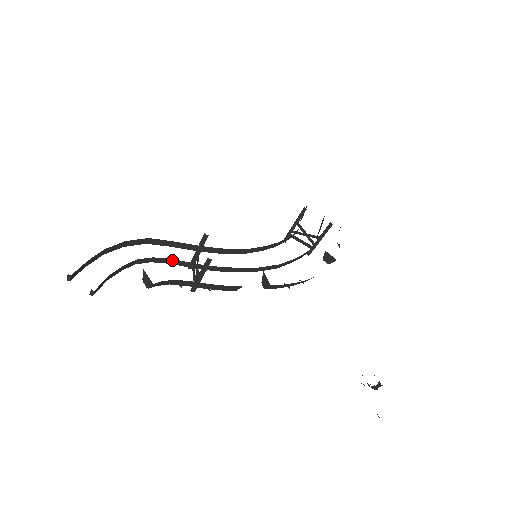
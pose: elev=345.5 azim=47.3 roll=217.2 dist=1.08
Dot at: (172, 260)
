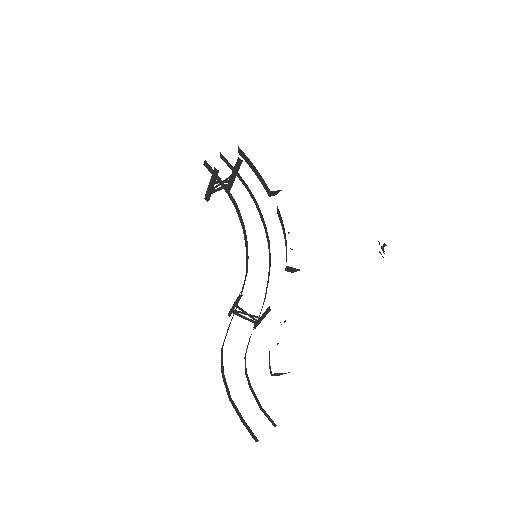
Dot at: occluded
